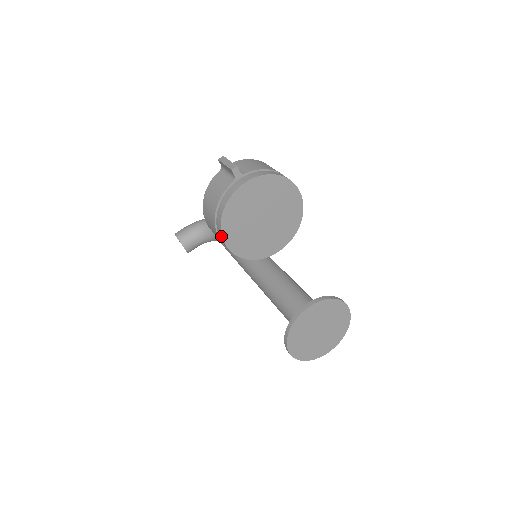
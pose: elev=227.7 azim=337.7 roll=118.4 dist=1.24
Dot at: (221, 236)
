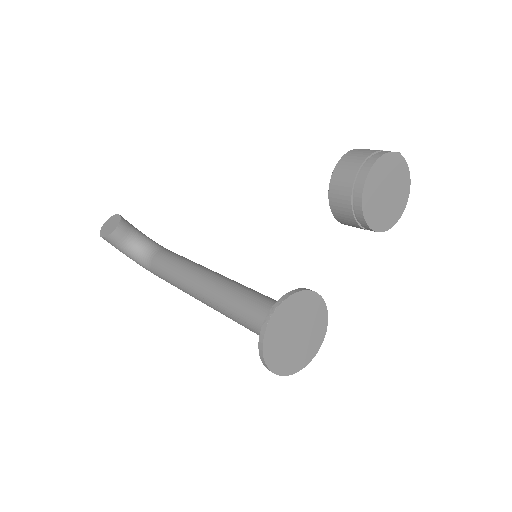
Dot at: (376, 159)
